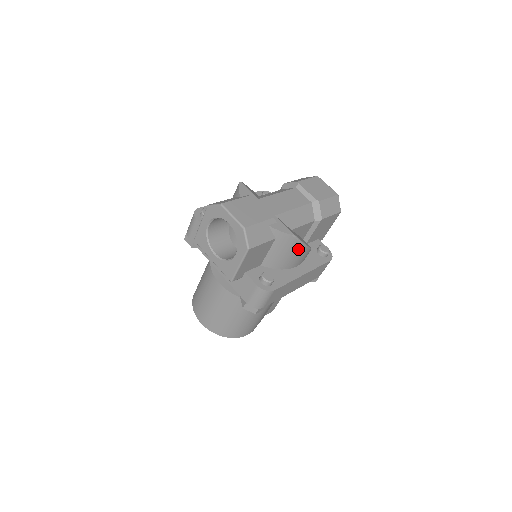
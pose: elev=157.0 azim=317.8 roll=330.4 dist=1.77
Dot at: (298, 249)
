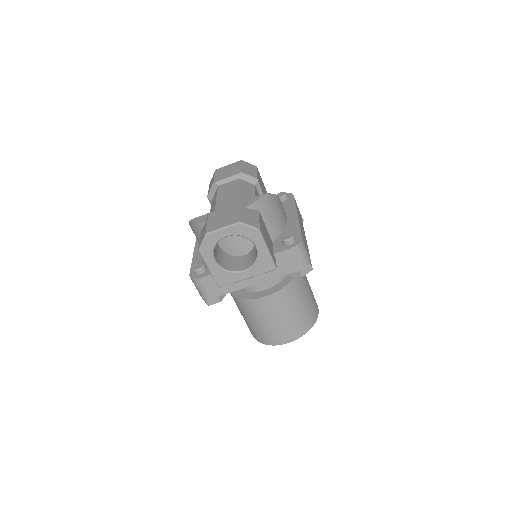
Dot at: (276, 202)
